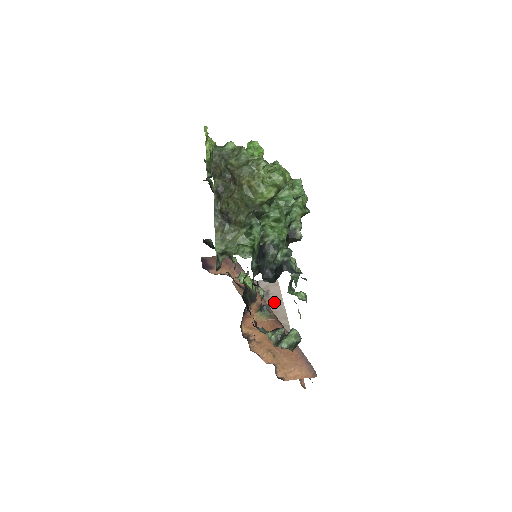
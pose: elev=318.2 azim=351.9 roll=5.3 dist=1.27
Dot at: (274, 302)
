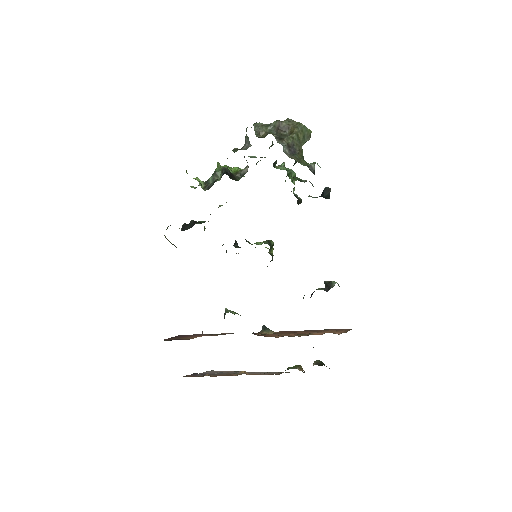
Dot at: (234, 372)
